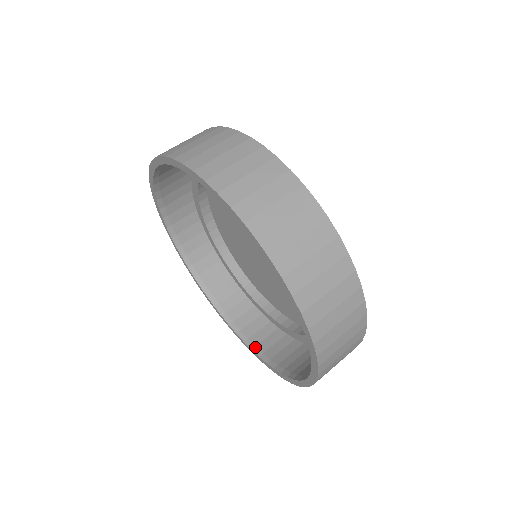
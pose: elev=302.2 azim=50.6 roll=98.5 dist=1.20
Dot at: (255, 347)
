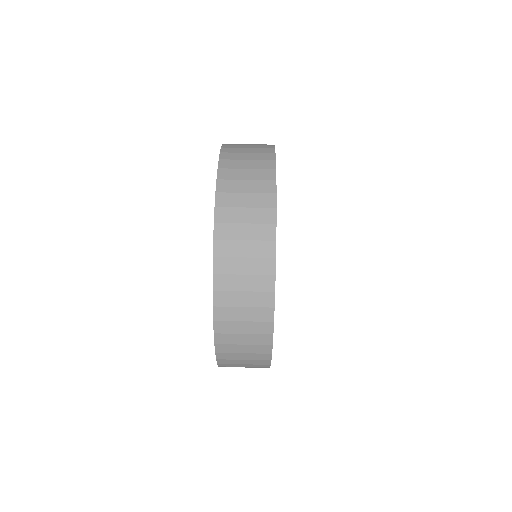
Dot at: occluded
